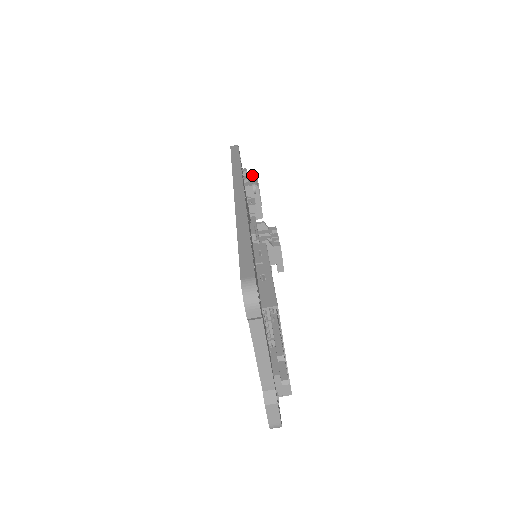
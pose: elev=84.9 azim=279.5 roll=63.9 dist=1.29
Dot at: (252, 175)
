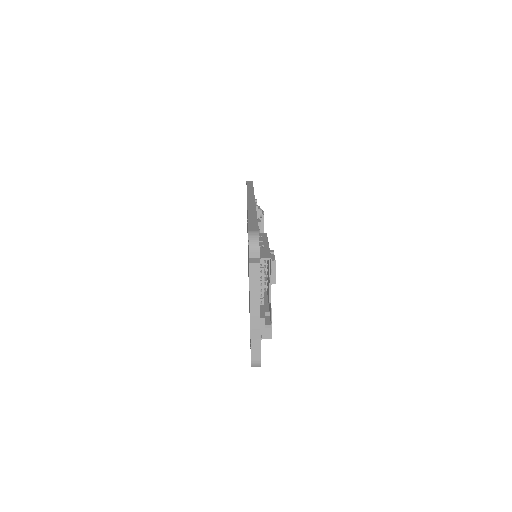
Dot at: (260, 208)
